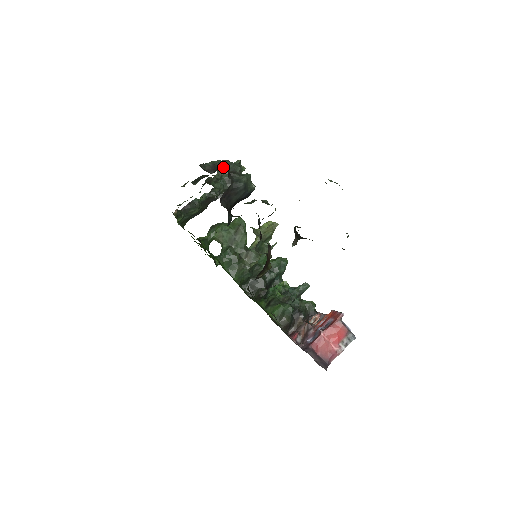
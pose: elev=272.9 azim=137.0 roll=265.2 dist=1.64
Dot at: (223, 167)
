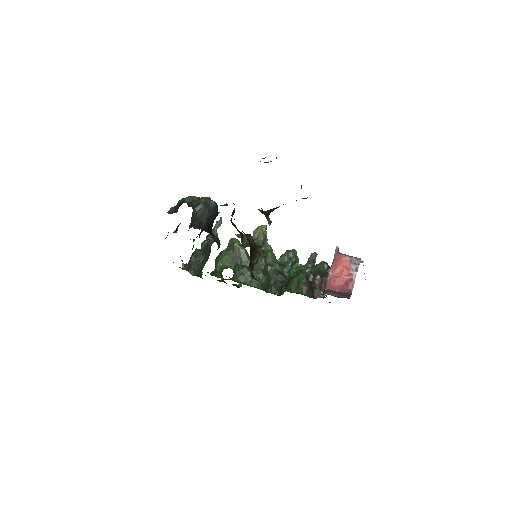
Dot at: (182, 203)
